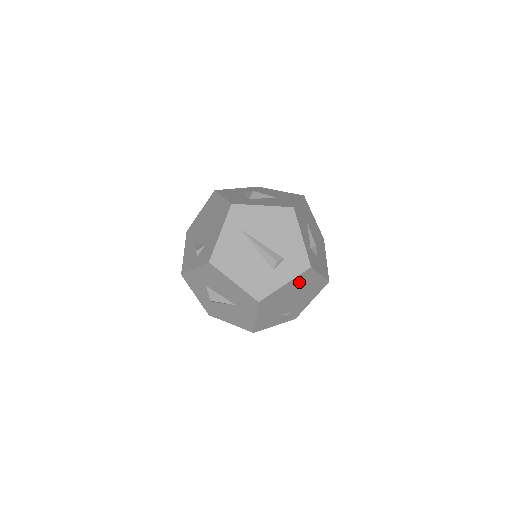
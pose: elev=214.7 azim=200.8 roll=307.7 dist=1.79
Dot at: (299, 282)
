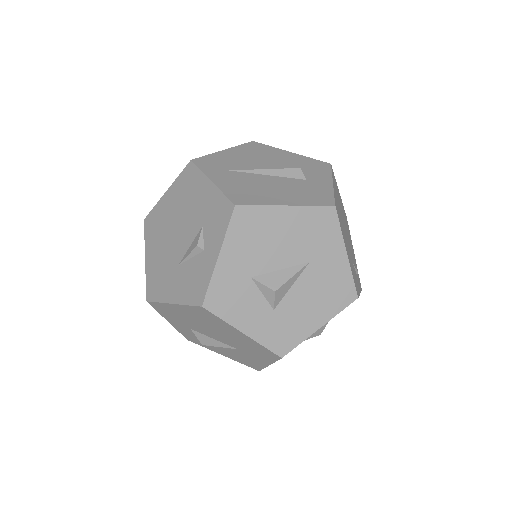
Dot at: occluded
